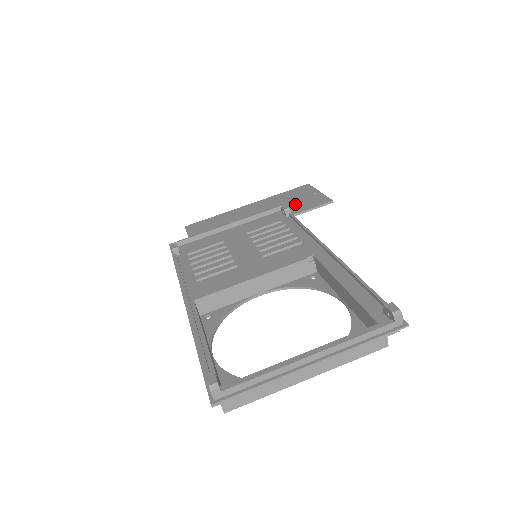
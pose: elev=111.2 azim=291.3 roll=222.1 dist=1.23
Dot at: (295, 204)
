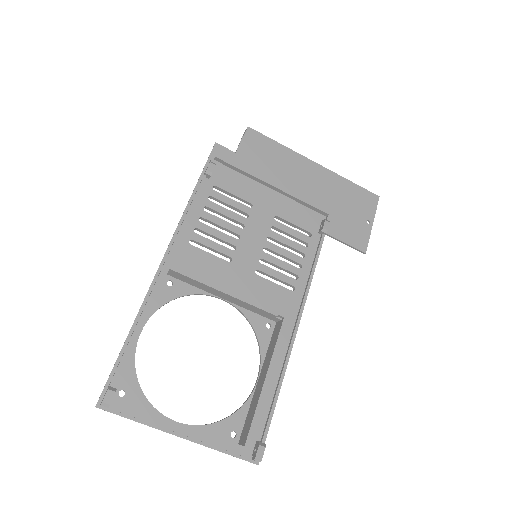
Dot at: (342, 218)
